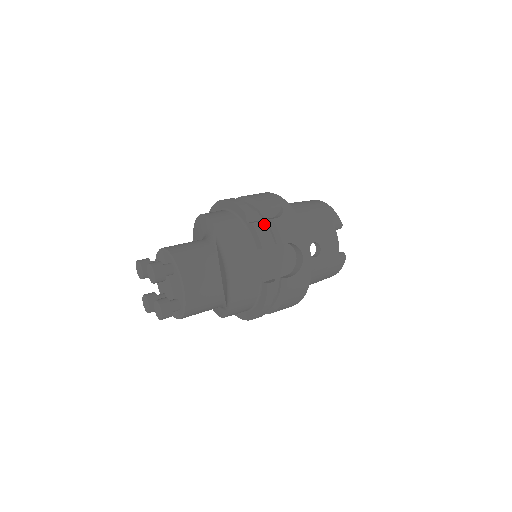
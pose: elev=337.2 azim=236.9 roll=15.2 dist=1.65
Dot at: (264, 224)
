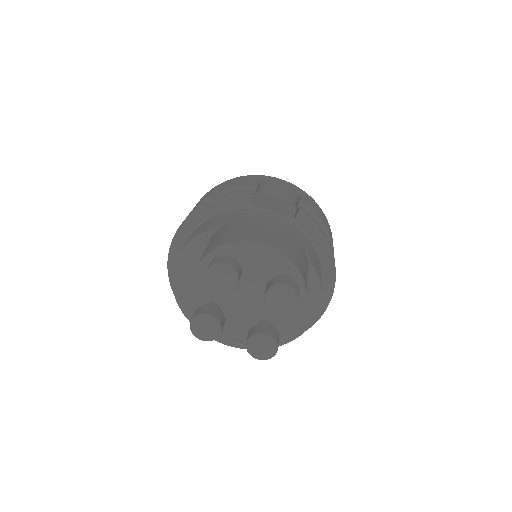
Dot at: occluded
